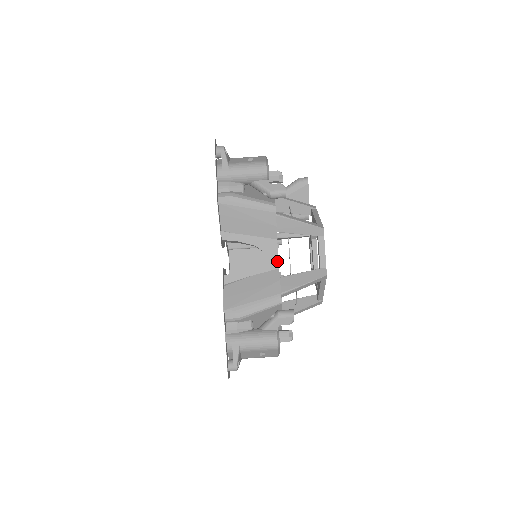
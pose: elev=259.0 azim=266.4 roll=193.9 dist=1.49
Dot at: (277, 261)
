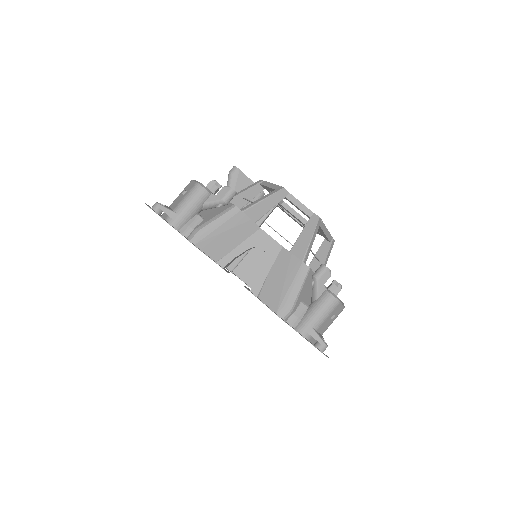
Dot at: (276, 243)
